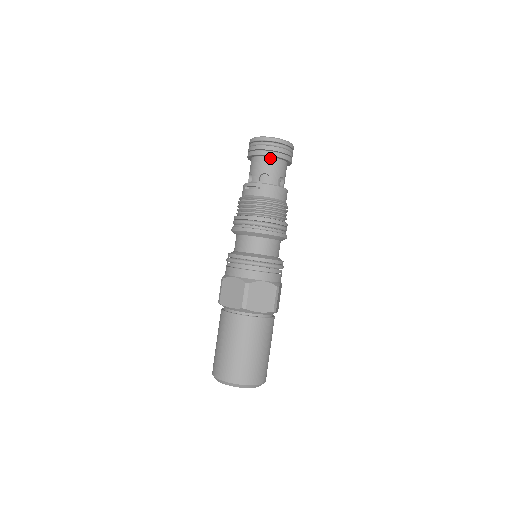
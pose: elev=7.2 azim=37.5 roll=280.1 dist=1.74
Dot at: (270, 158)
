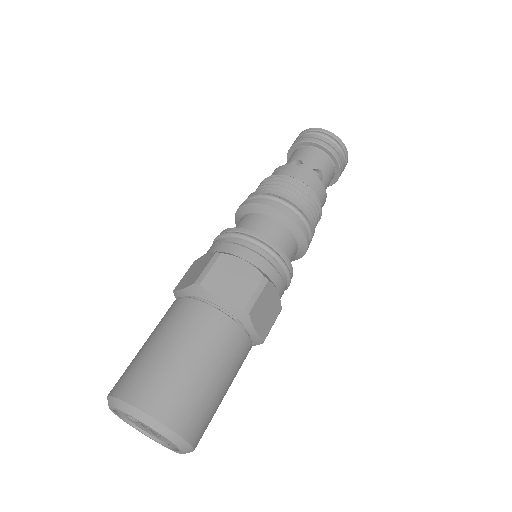
Dot at: (310, 147)
